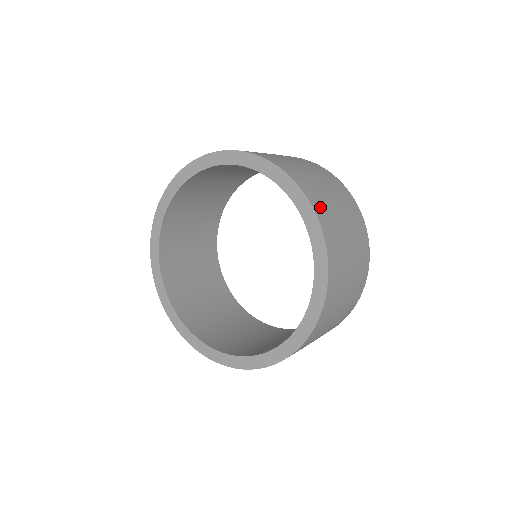
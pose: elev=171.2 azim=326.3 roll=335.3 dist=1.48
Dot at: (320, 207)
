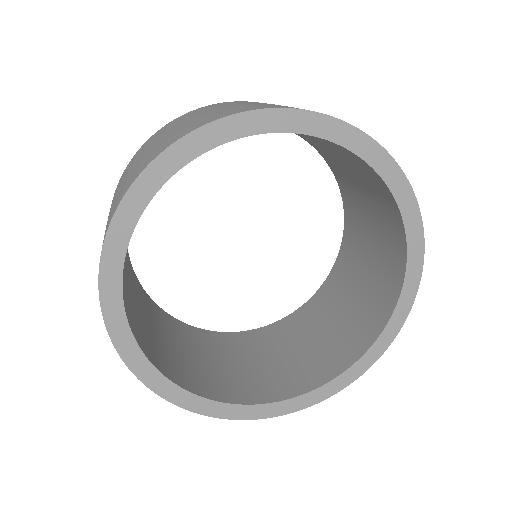
Dot at: occluded
